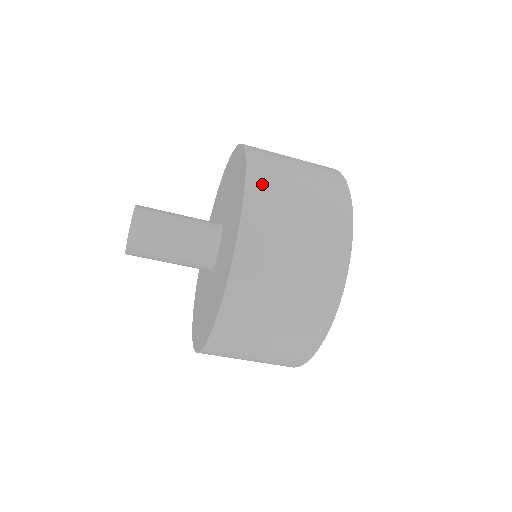
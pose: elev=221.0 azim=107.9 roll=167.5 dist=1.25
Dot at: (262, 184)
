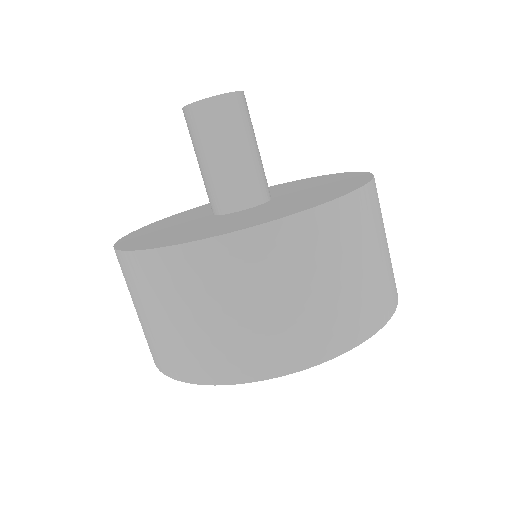
Dot at: (308, 234)
